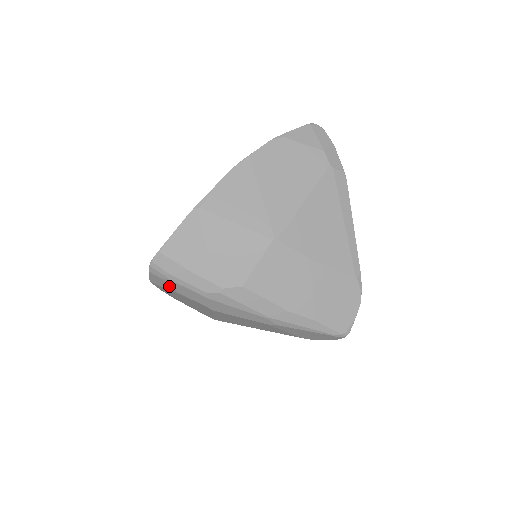
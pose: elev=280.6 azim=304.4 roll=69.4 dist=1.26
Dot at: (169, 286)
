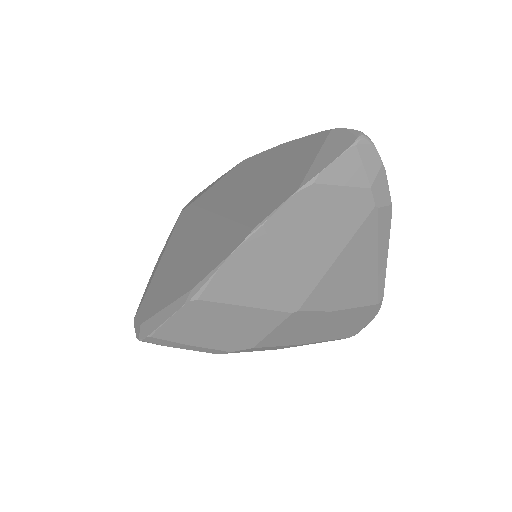
Dot at: occluded
